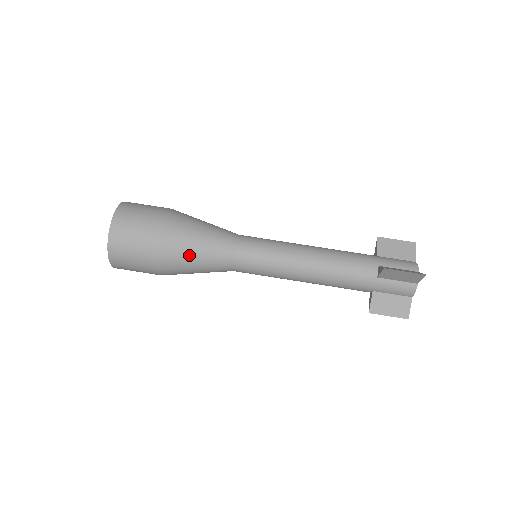
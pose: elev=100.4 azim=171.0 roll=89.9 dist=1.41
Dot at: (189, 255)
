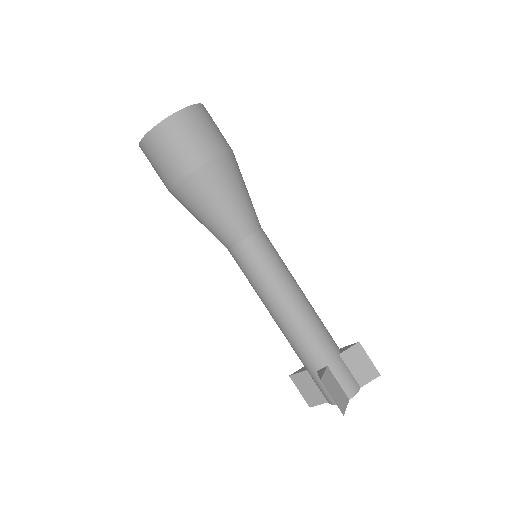
Dot at: (199, 211)
